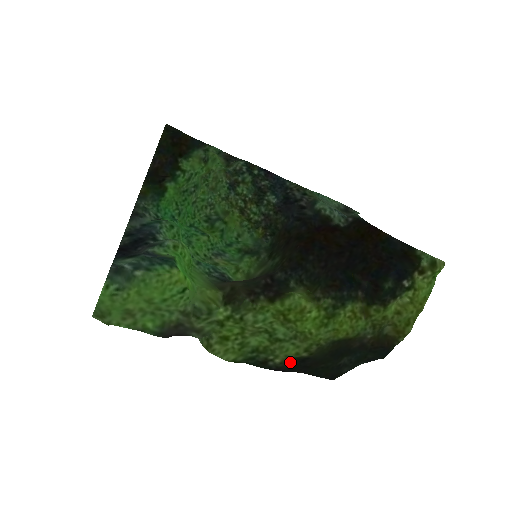
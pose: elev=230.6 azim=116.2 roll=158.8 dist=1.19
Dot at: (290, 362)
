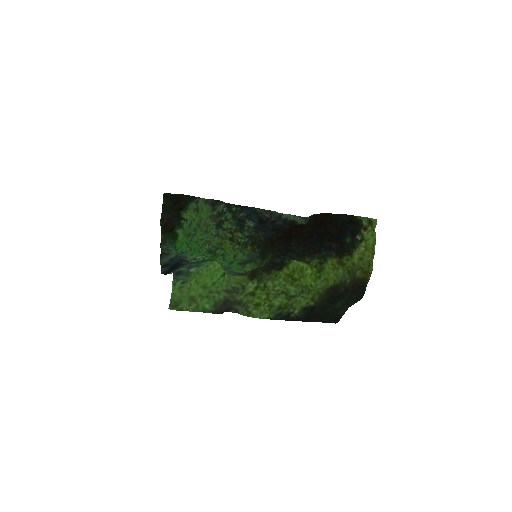
Dot at: (304, 312)
